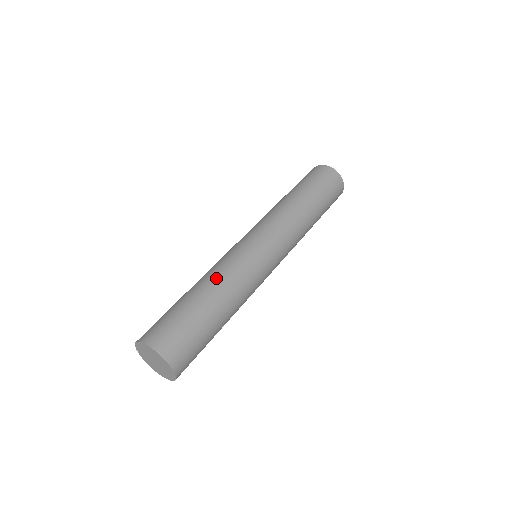
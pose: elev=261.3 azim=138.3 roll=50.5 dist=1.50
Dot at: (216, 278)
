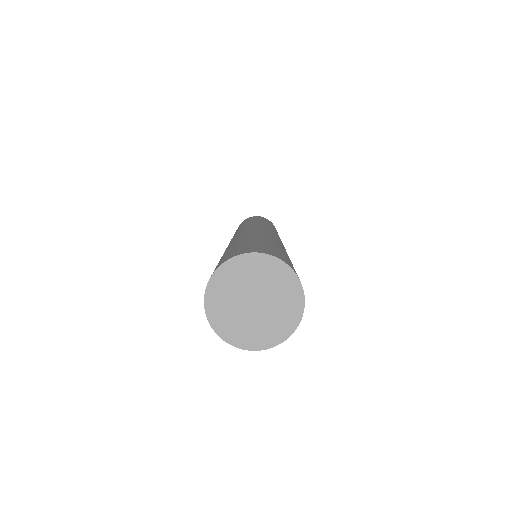
Dot at: (235, 240)
